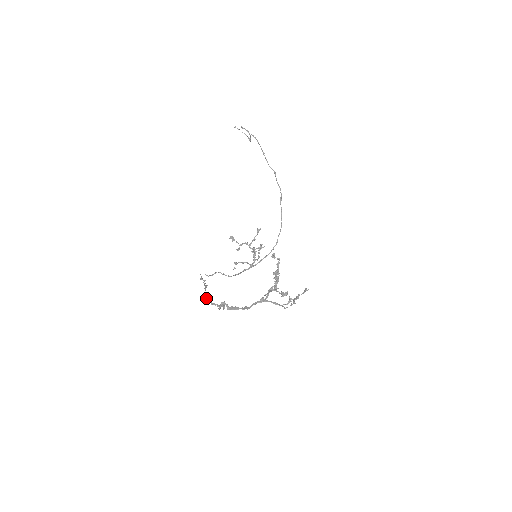
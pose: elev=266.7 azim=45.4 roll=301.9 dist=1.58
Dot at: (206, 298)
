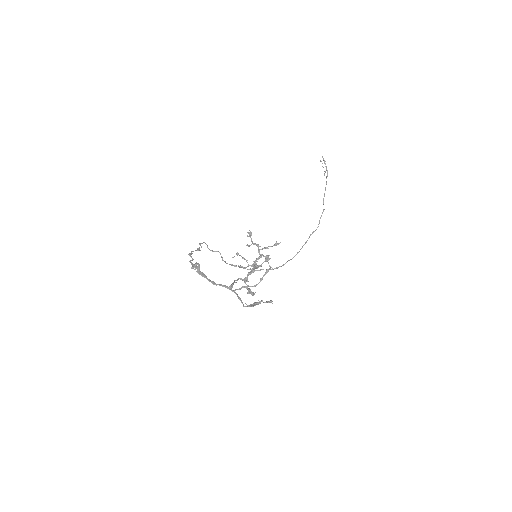
Dot at: (190, 255)
